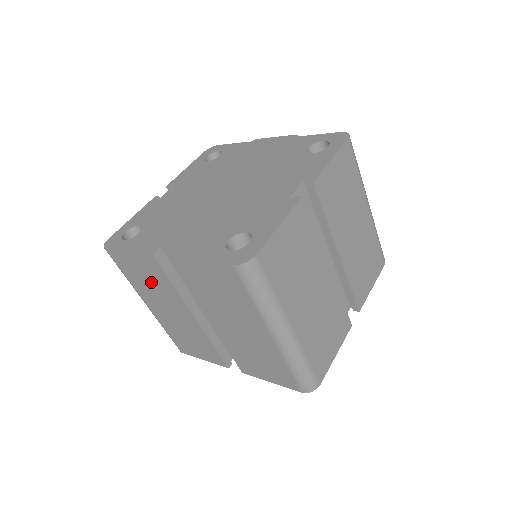
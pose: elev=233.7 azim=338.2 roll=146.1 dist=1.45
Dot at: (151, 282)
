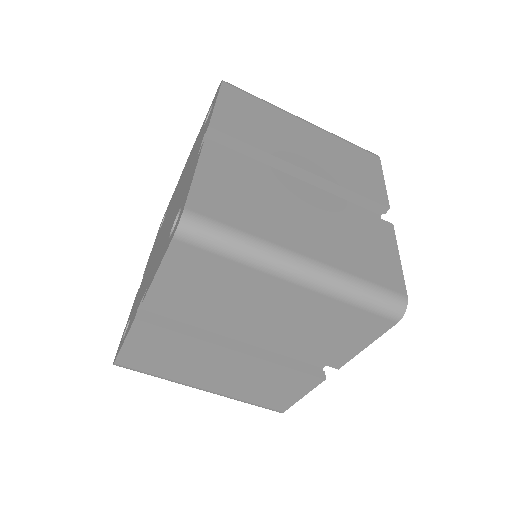
Dot at: (171, 355)
